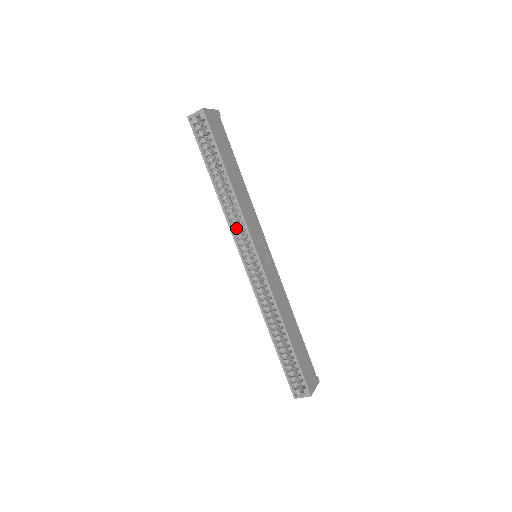
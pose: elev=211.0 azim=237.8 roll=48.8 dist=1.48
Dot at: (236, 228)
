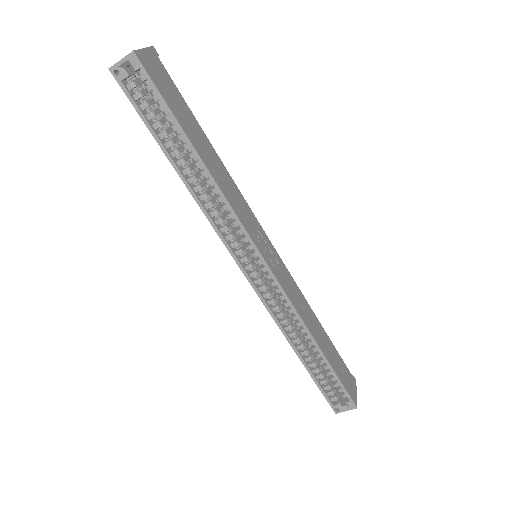
Dot at: (224, 228)
